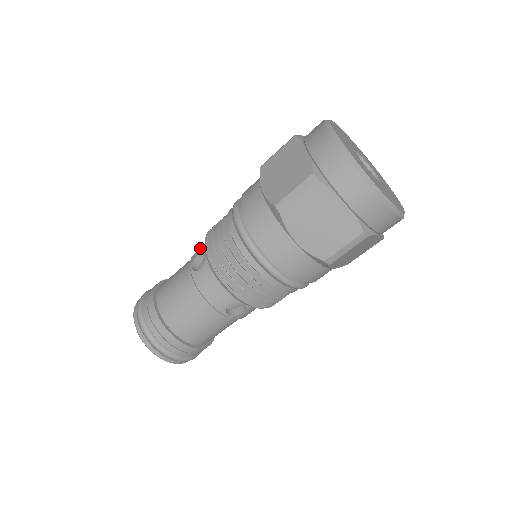
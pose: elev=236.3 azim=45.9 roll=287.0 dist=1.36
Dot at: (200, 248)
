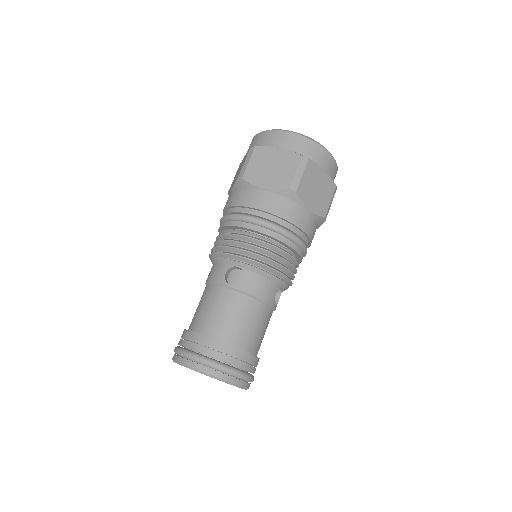
Dot at: (216, 272)
